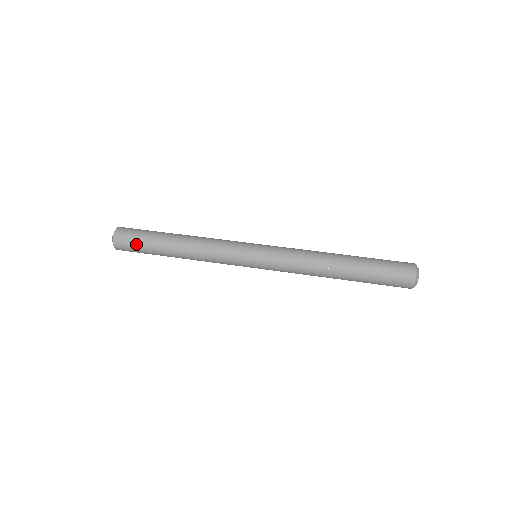
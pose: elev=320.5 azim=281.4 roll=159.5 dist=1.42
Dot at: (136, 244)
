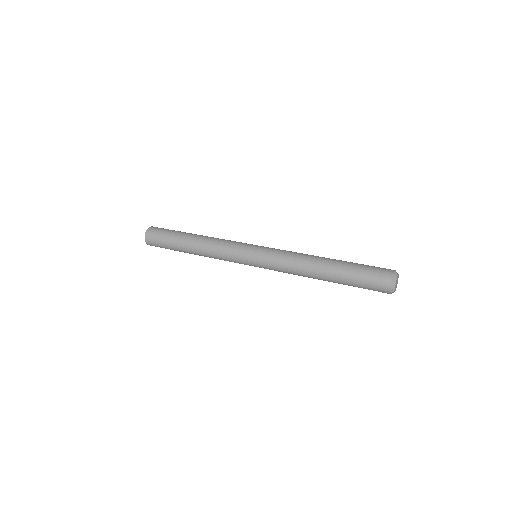
Dot at: (166, 230)
